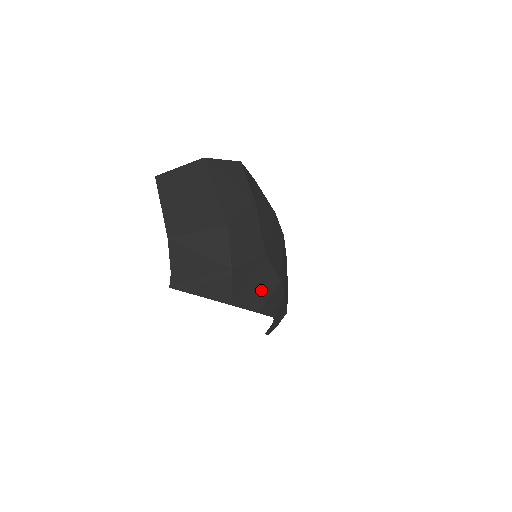
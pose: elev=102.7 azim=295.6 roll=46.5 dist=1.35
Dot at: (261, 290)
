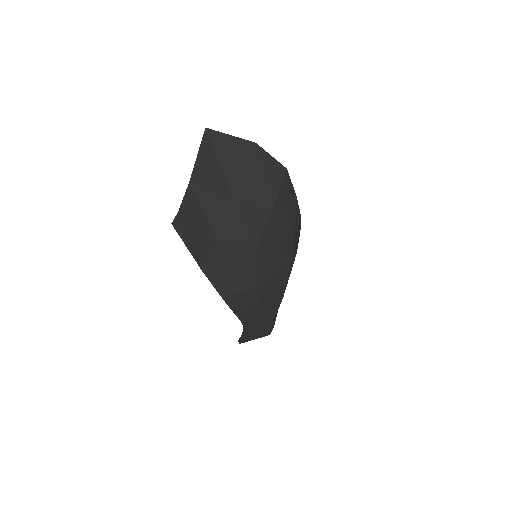
Dot at: (234, 279)
